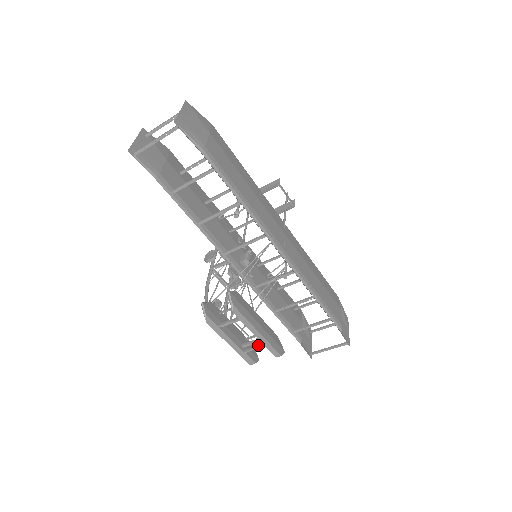
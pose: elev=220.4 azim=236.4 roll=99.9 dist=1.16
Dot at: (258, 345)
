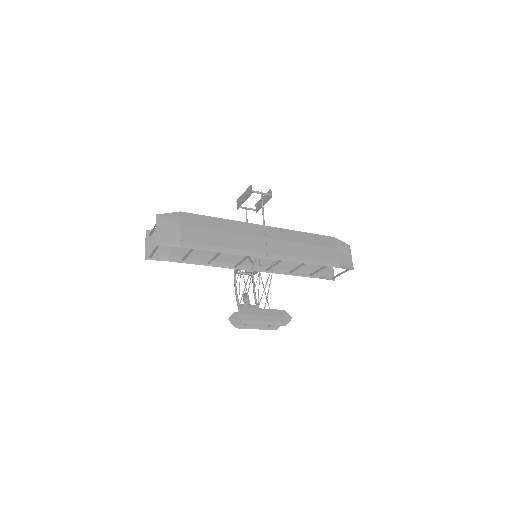
Dot at: occluded
